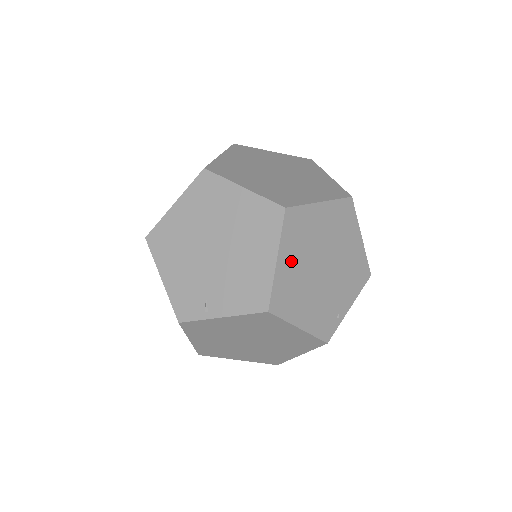
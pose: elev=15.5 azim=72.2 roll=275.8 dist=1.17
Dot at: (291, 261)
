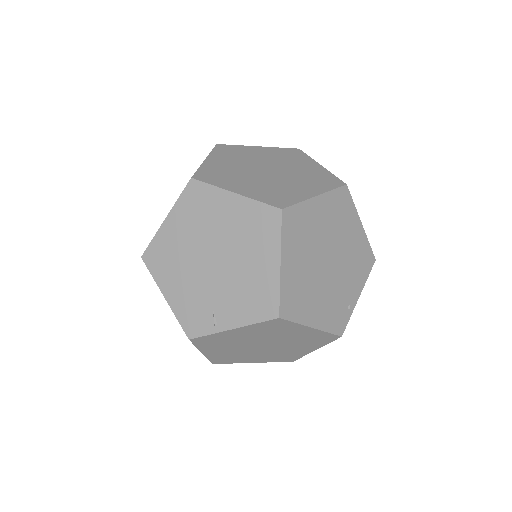
Dot at: (295, 262)
